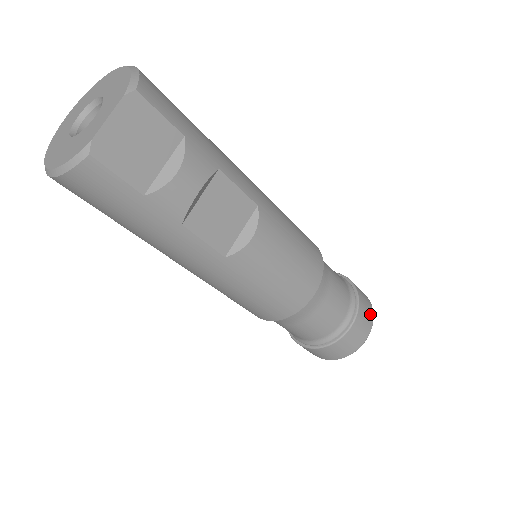
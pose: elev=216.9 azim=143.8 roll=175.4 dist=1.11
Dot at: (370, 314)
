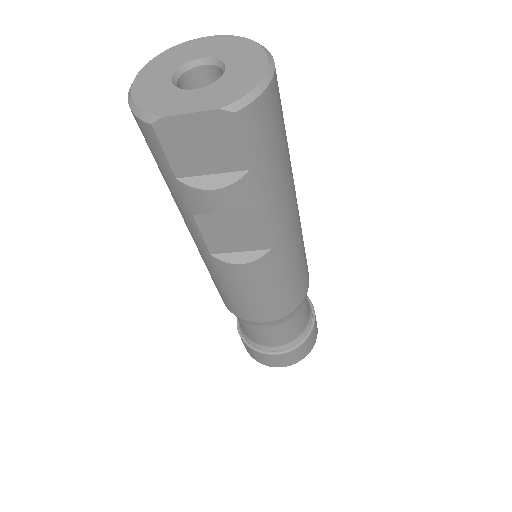
Dot at: (298, 359)
